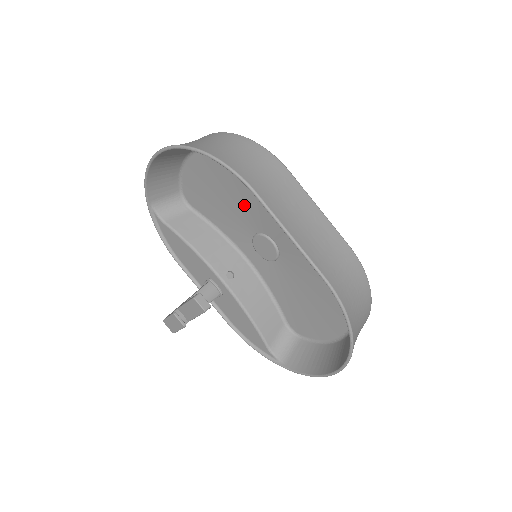
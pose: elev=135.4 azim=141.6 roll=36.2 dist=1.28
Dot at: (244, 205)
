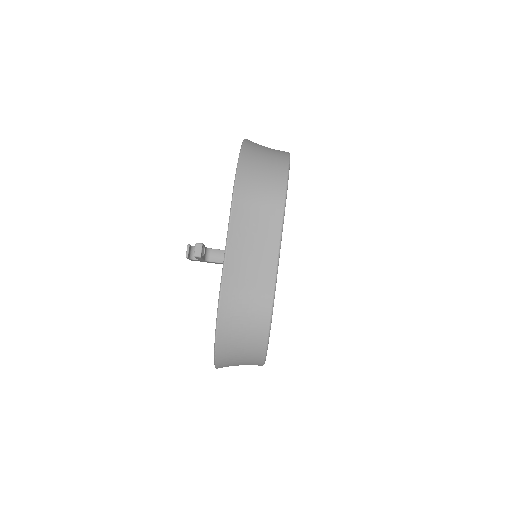
Dot at: occluded
